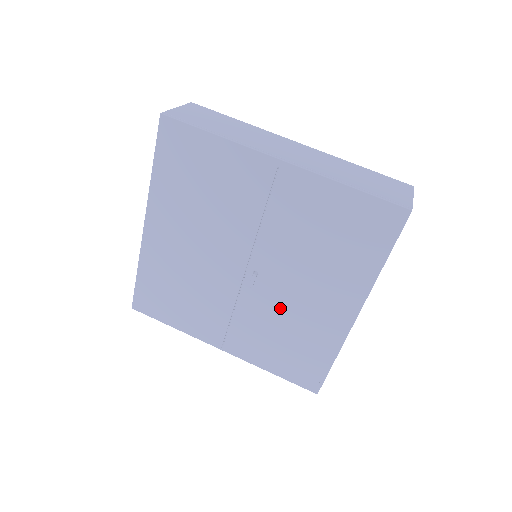
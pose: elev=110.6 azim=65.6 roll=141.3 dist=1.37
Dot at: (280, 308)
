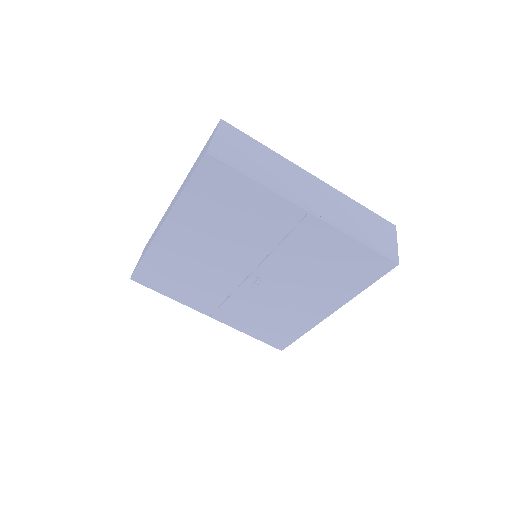
Dot at: (271, 300)
